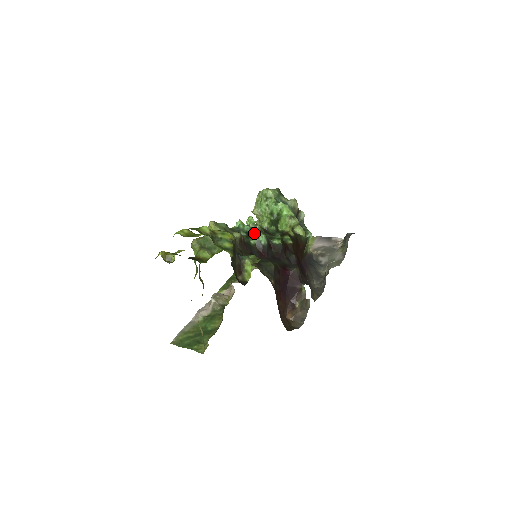
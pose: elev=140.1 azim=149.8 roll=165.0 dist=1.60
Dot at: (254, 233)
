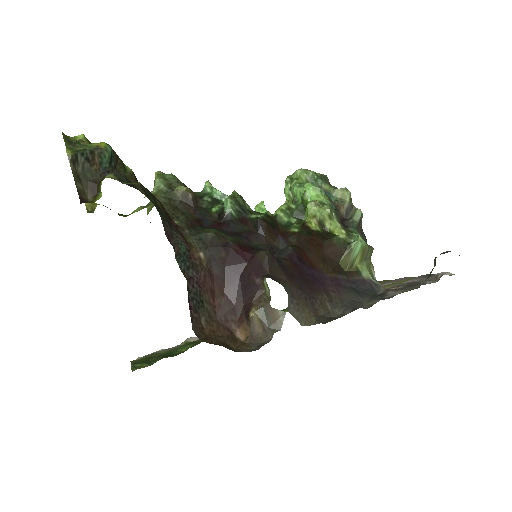
Dot at: occluded
